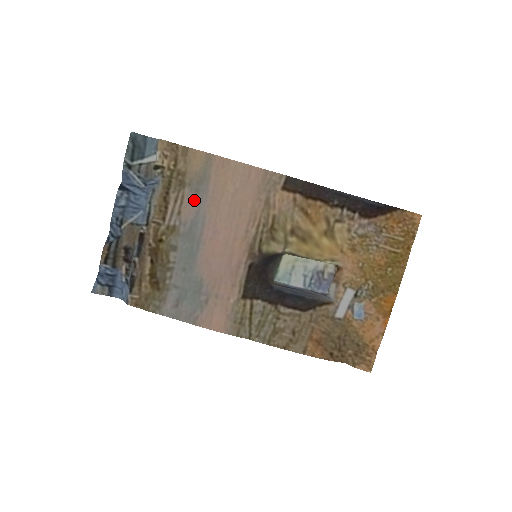
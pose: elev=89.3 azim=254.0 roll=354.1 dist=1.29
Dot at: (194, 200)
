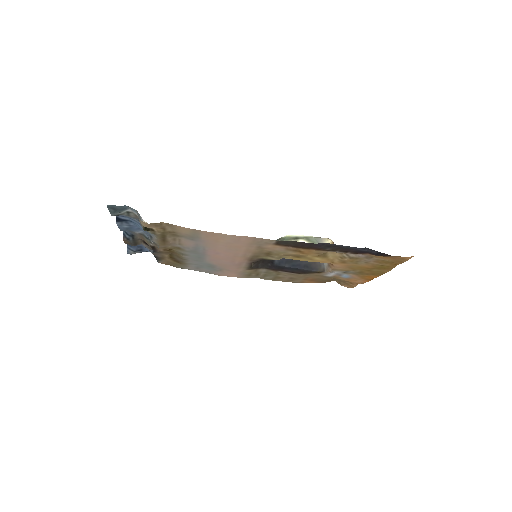
Dot at: (191, 241)
